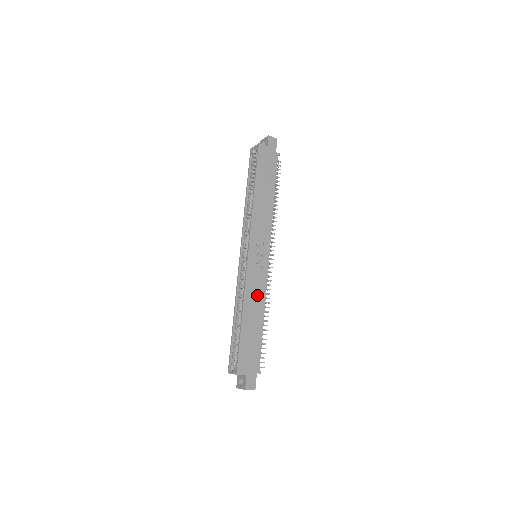
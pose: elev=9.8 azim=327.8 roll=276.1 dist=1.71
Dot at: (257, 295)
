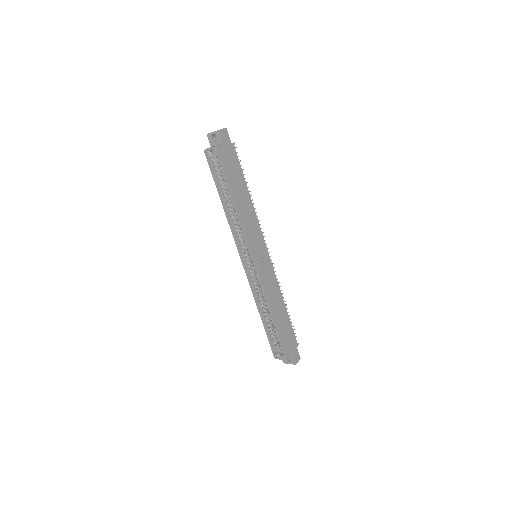
Dot at: (274, 291)
